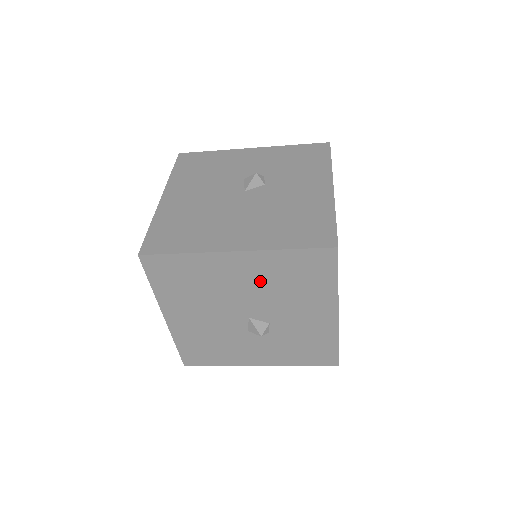
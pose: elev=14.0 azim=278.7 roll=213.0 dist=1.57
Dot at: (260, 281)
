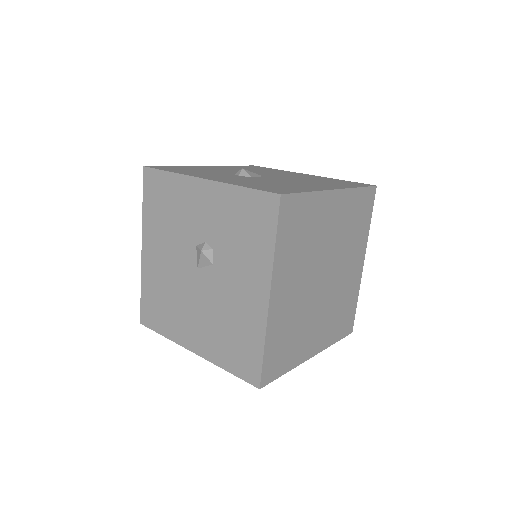
Dot at: occluded
